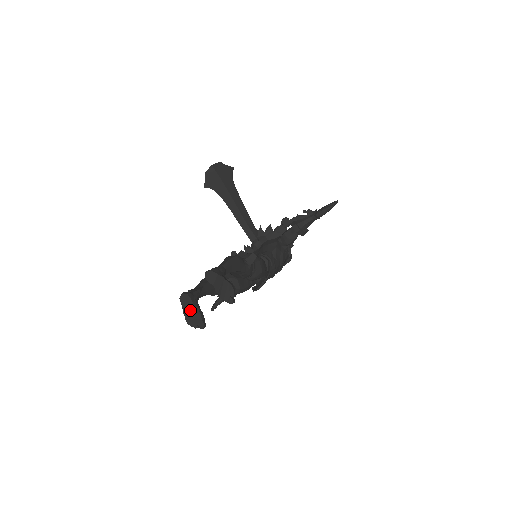
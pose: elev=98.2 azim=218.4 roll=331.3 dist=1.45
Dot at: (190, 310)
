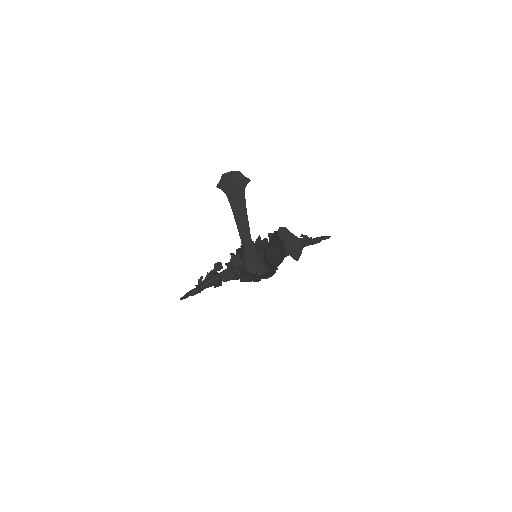
Dot at: (252, 257)
